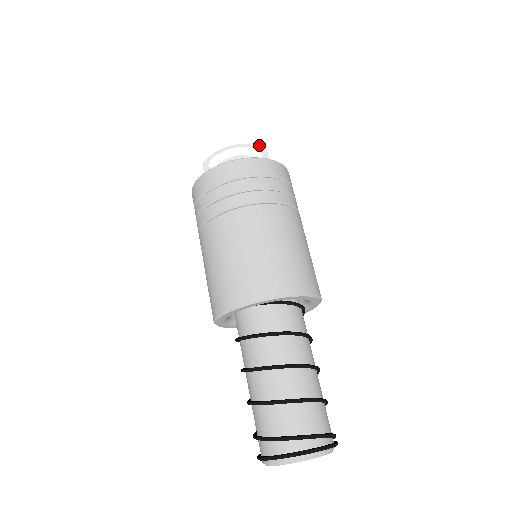
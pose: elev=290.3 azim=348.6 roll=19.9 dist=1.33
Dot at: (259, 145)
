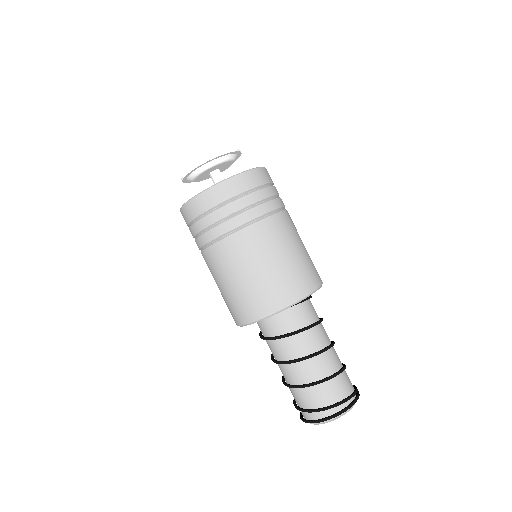
Dot at: (218, 154)
